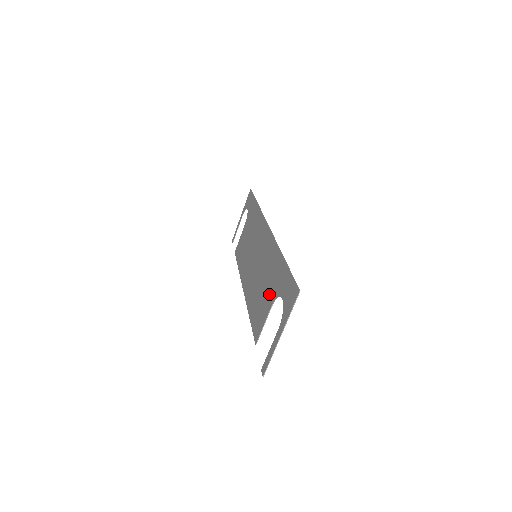
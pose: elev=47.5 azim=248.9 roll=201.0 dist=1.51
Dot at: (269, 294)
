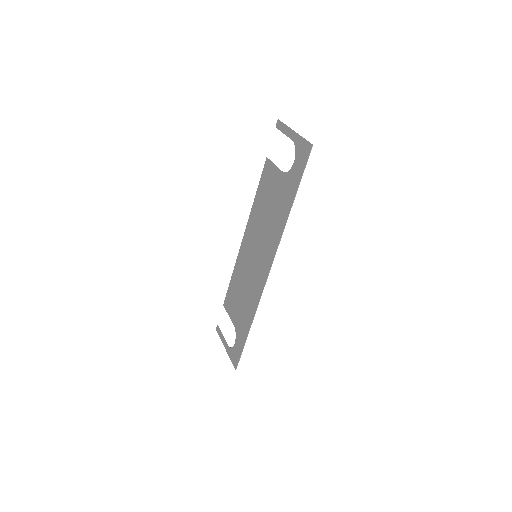
Dot at: (237, 316)
